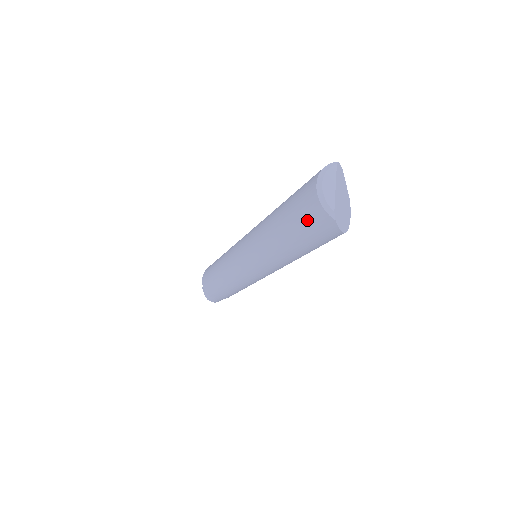
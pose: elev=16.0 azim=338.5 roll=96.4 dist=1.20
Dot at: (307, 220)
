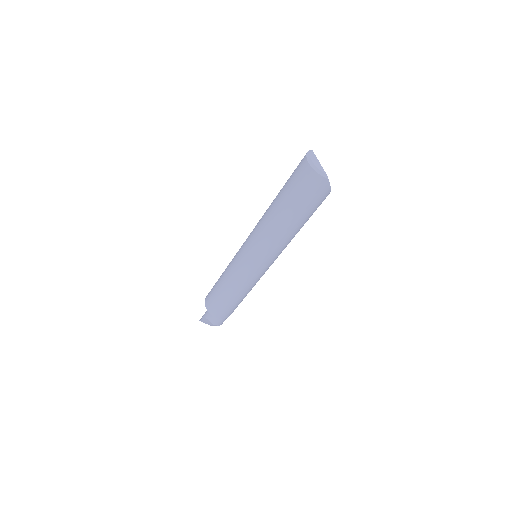
Dot at: (308, 190)
